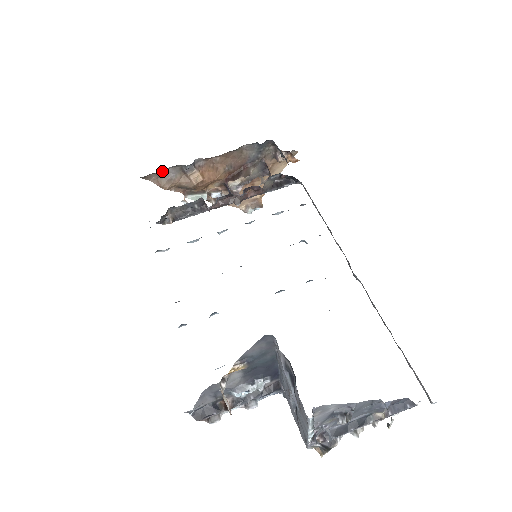
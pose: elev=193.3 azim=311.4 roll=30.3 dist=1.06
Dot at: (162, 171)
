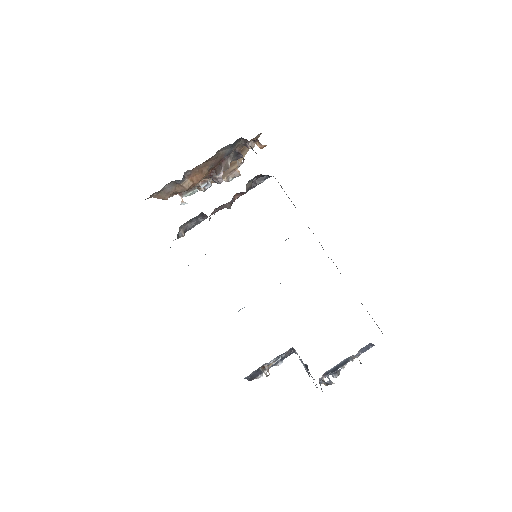
Dot at: (161, 189)
